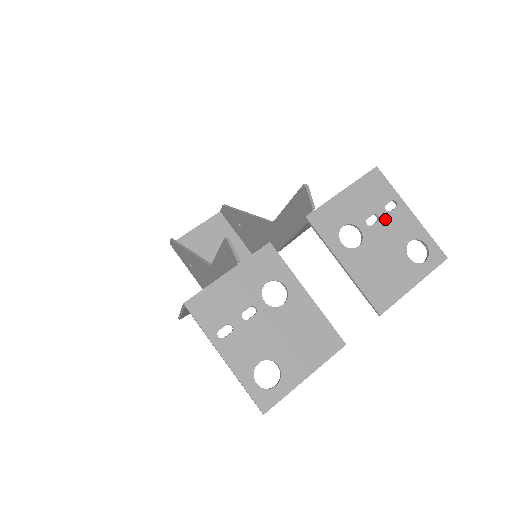
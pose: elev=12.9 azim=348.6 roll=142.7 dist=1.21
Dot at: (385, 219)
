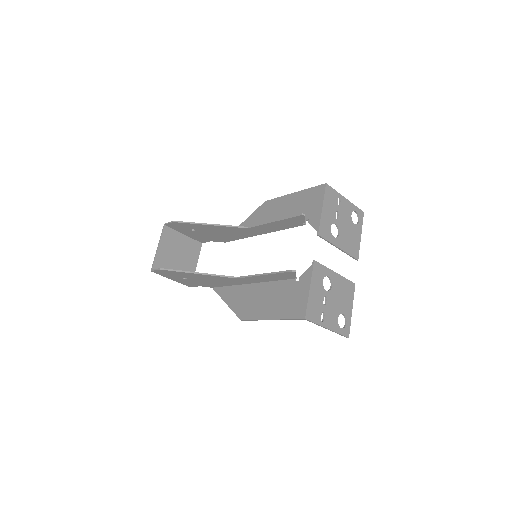
Dot at: (340, 211)
